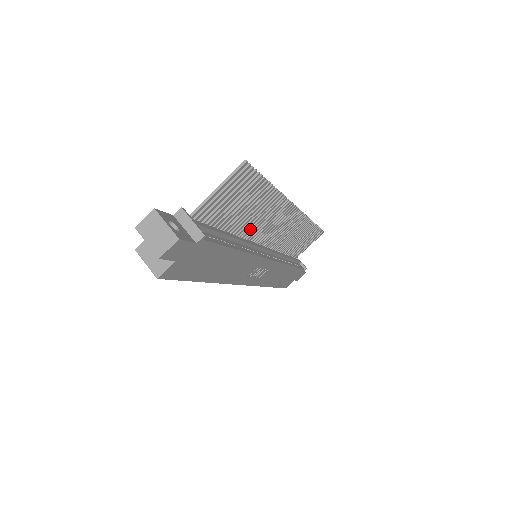
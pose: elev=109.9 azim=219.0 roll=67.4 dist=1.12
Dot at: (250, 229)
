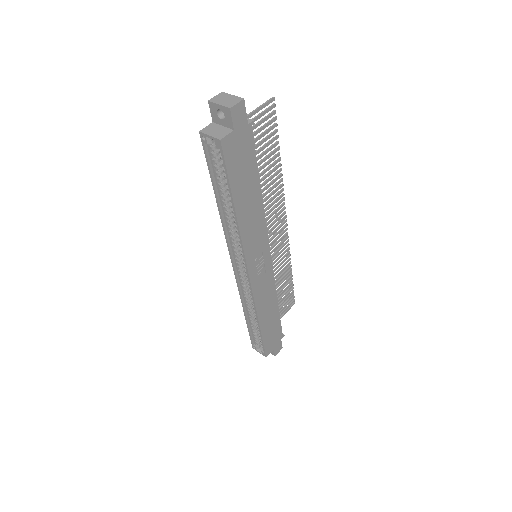
Dot at: occluded
